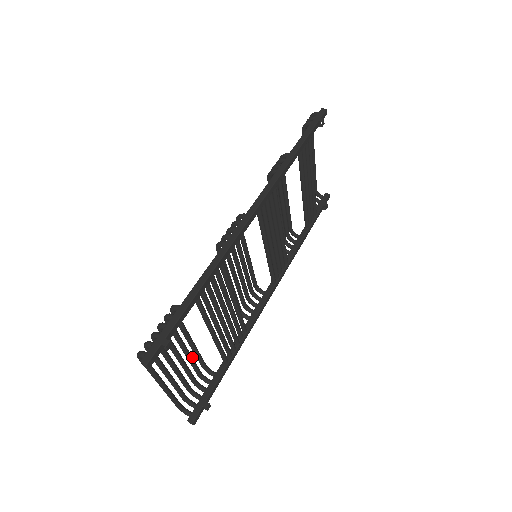
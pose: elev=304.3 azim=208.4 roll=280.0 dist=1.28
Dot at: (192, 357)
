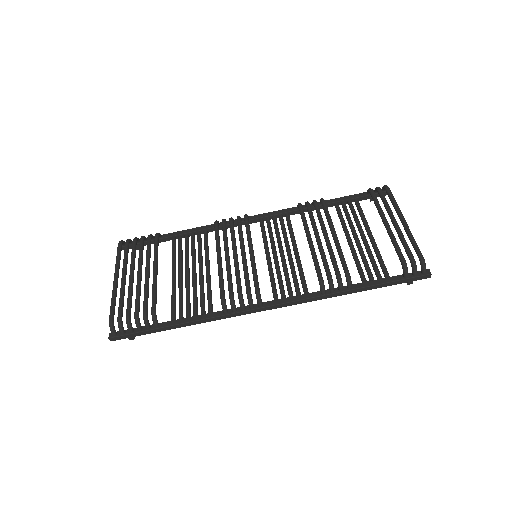
Dot at: occluded
